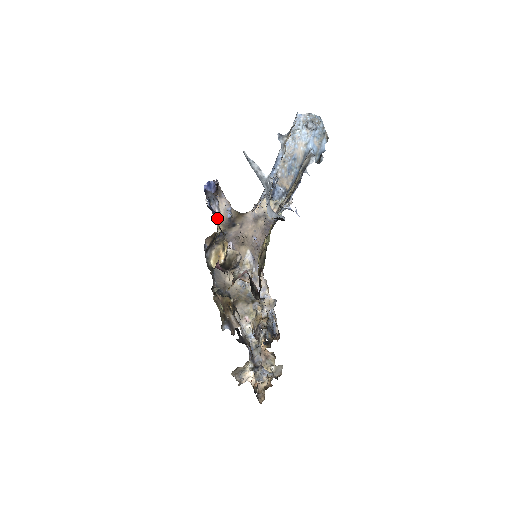
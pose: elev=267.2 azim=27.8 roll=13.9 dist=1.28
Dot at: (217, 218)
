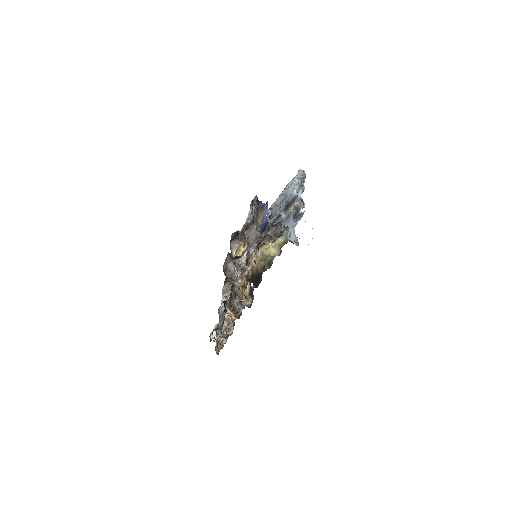
Dot at: occluded
